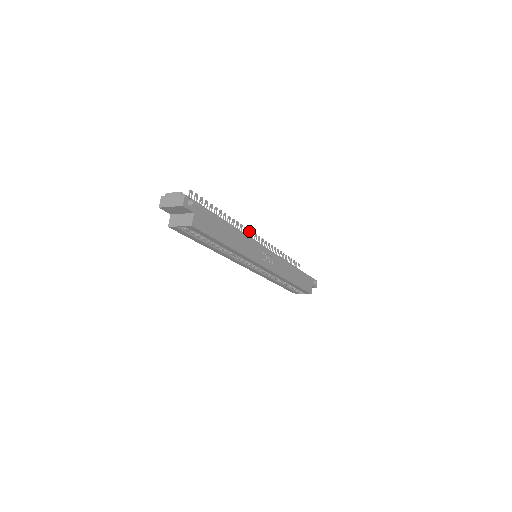
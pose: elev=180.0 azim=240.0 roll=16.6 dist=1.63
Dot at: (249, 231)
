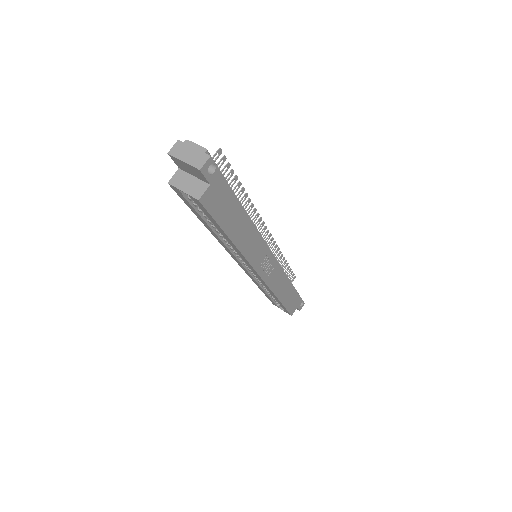
Dot at: (263, 224)
